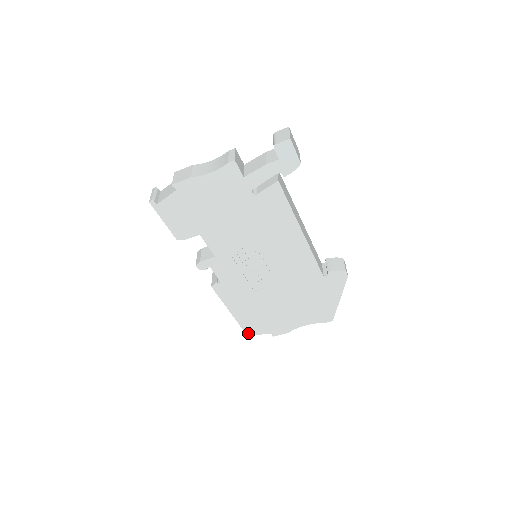
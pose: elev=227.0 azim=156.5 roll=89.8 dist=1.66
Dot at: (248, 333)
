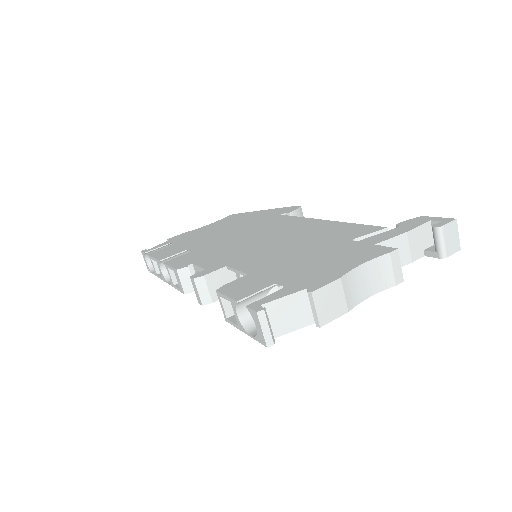
Dot at: occluded
